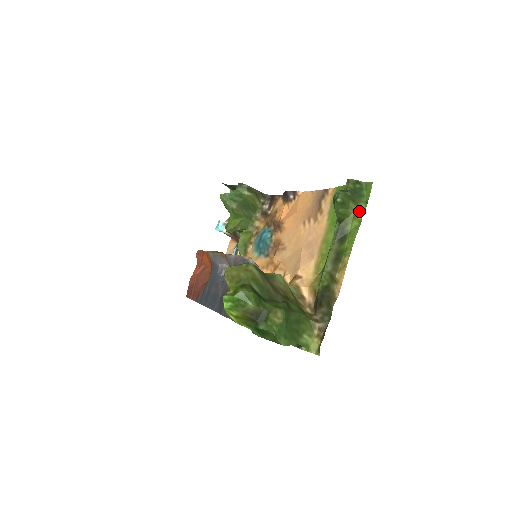
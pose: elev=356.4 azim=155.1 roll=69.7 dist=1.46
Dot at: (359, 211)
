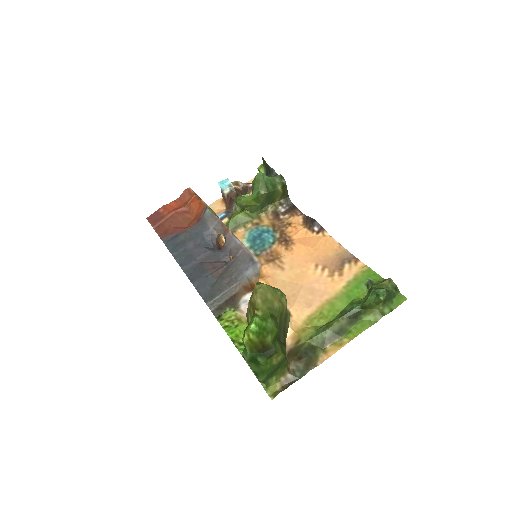
Dot at: (382, 312)
